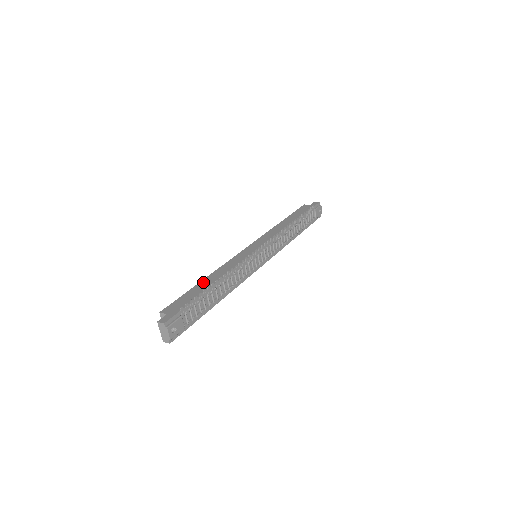
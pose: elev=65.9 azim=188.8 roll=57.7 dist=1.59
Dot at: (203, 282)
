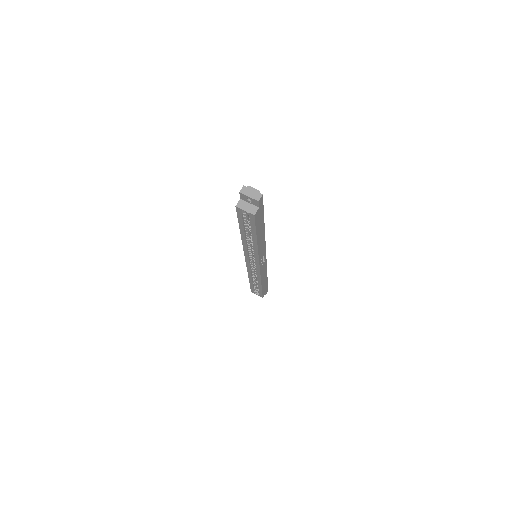
Dot at: occluded
